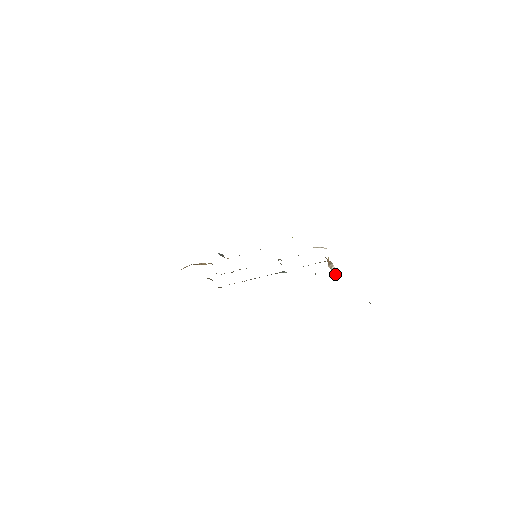
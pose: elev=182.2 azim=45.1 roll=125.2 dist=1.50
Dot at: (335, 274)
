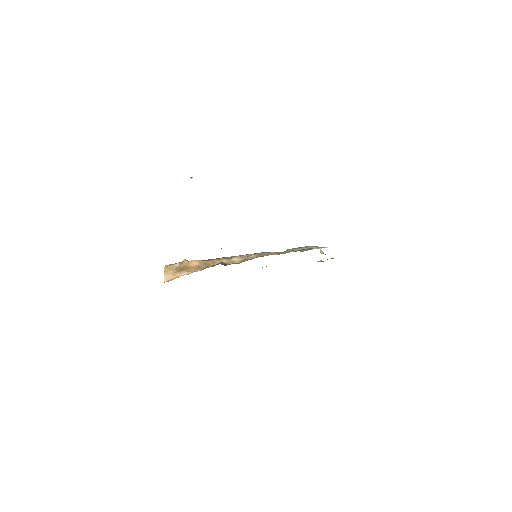
Dot at: occluded
